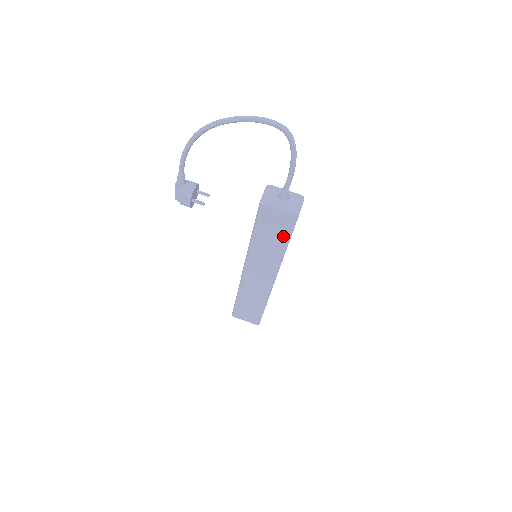
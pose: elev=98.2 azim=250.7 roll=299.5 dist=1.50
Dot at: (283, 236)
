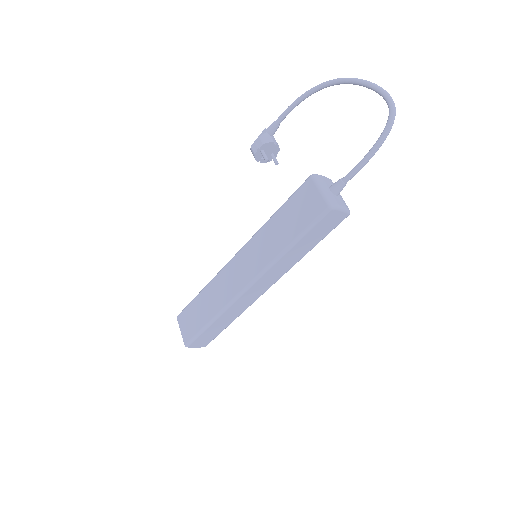
Dot at: (298, 228)
